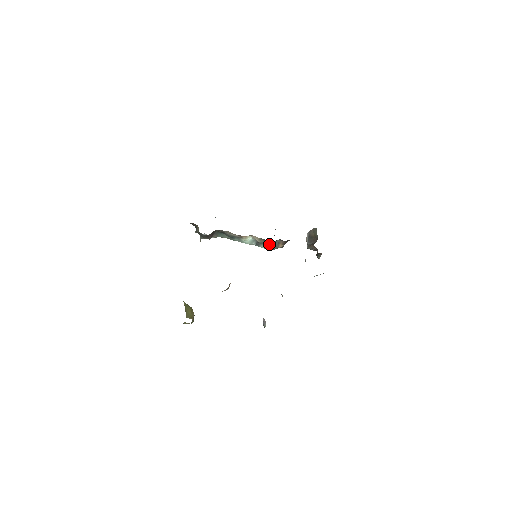
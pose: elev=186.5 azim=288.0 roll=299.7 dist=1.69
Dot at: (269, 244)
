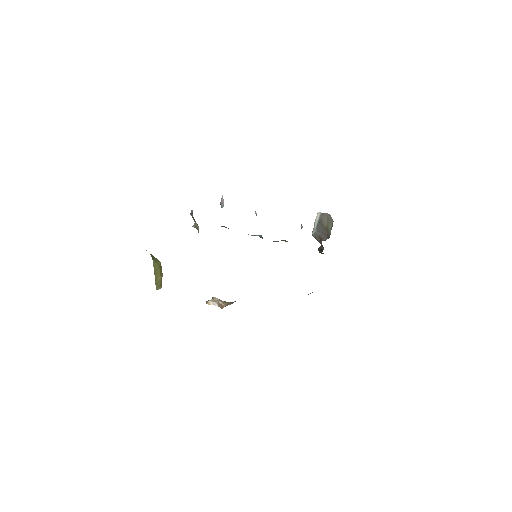
Dot at: (275, 241)
